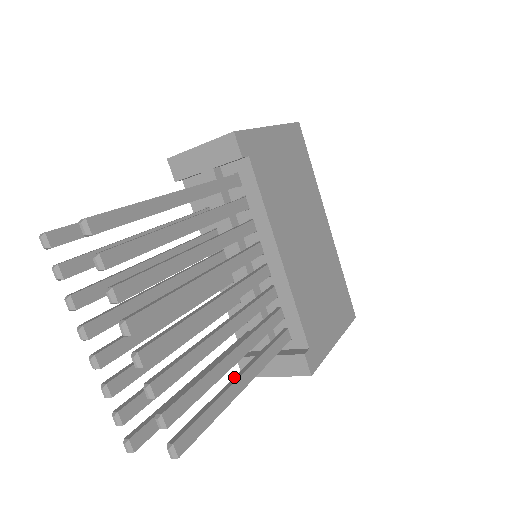
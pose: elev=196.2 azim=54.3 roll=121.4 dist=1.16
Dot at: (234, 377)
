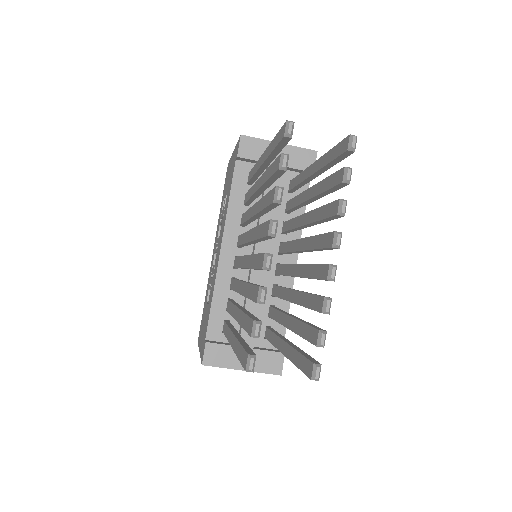
Dot at: (286, 341)
